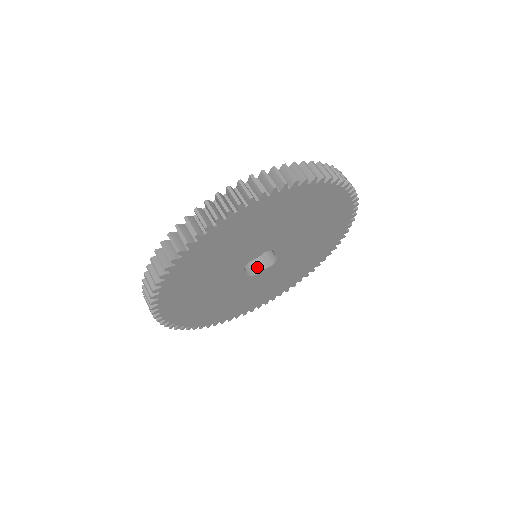
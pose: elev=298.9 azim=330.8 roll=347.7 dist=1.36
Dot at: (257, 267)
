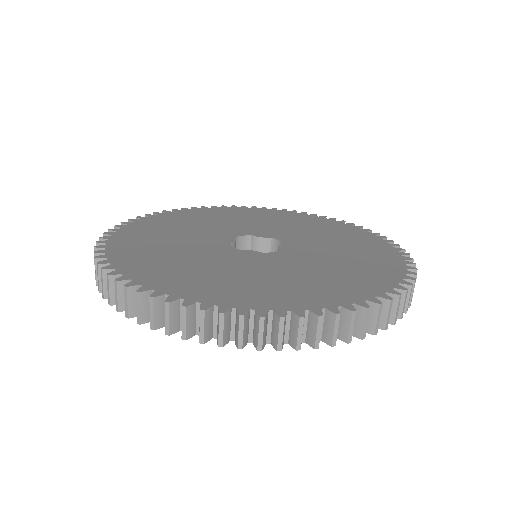
Dot at: occluded
